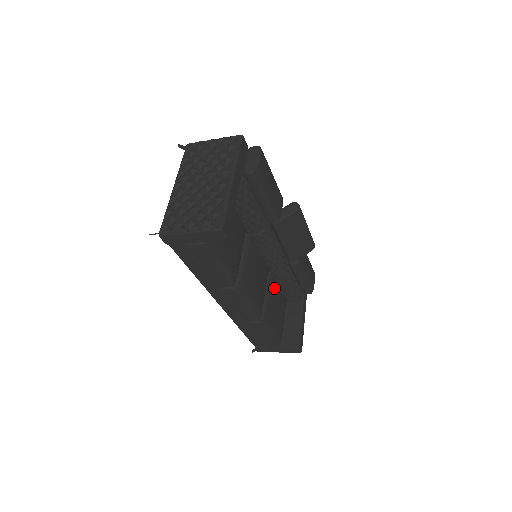
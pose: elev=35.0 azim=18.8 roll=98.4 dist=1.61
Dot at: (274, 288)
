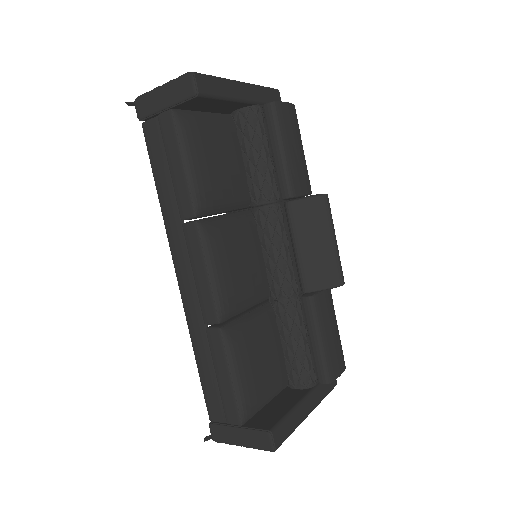
Dot at: (268, 324)
